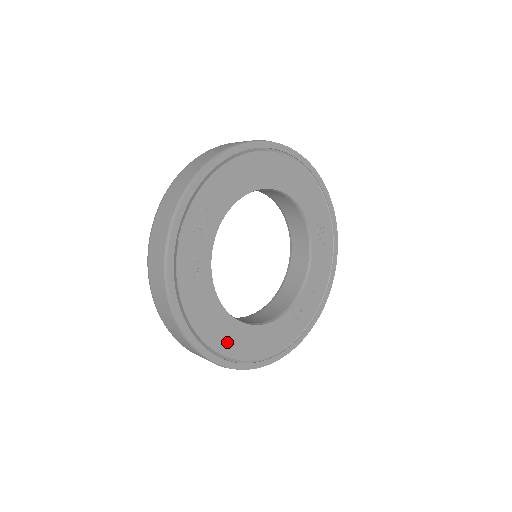
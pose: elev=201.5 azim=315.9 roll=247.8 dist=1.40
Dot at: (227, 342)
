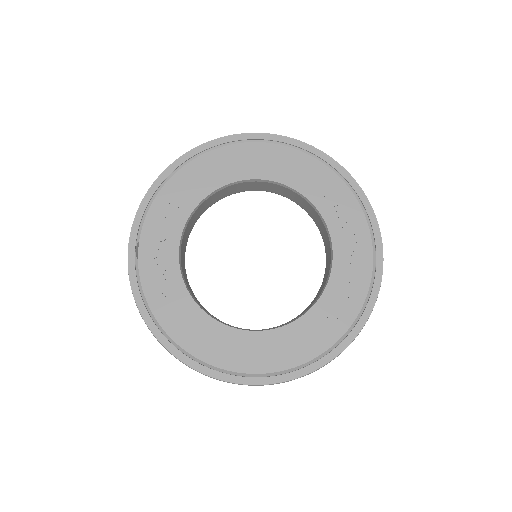
Dot at: (230, 355)
